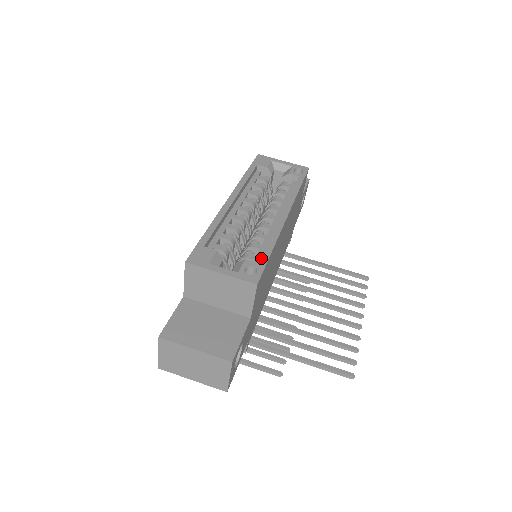
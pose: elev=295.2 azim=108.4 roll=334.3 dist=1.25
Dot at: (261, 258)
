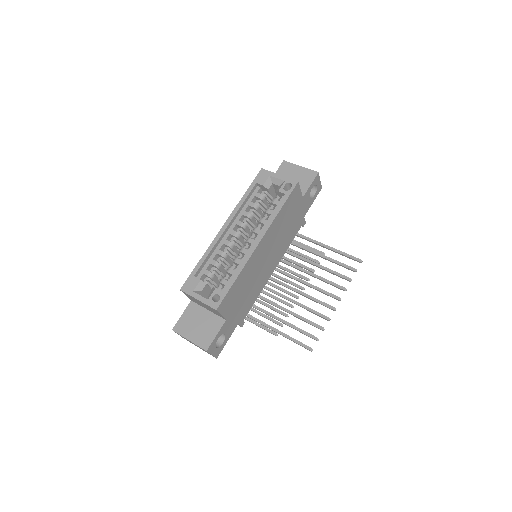
Dot at: (226, 287)
